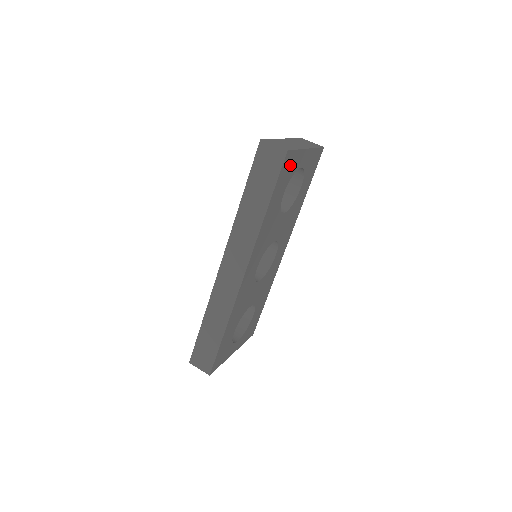
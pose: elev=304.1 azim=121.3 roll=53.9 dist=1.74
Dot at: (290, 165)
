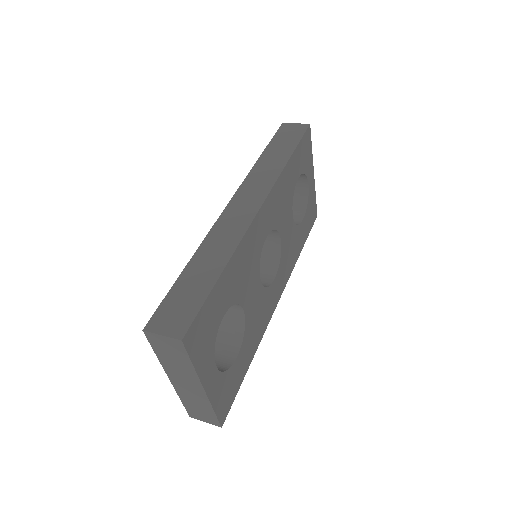
Dot at: (307, 152)
